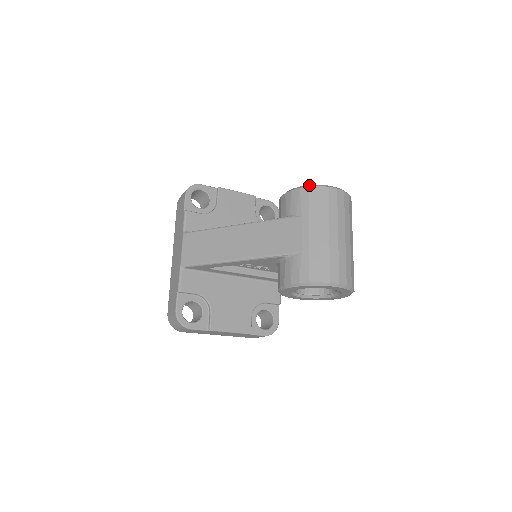
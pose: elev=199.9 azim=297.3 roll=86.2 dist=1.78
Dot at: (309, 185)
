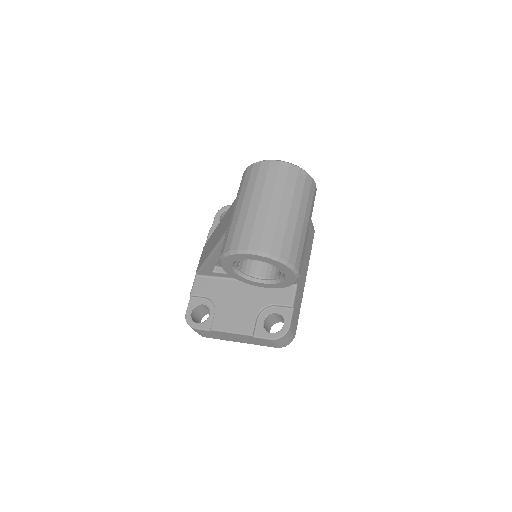
Dot at: (249, 166)
